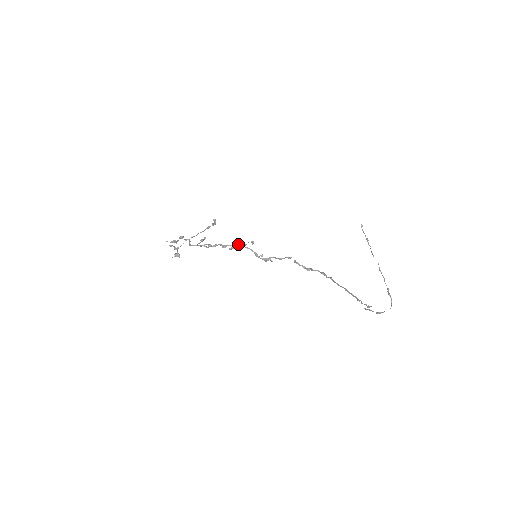
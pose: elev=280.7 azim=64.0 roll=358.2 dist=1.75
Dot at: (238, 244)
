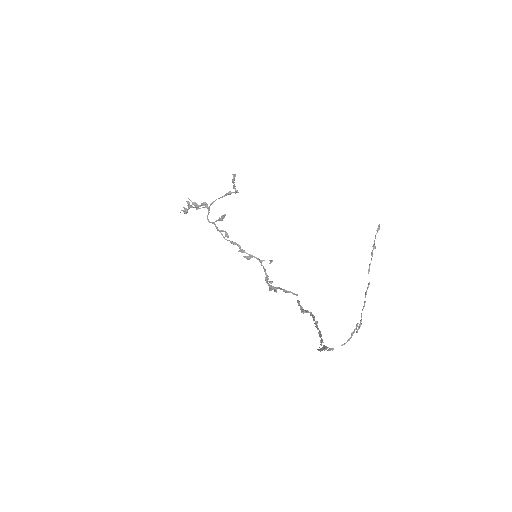
Dot at: (257, 258)
